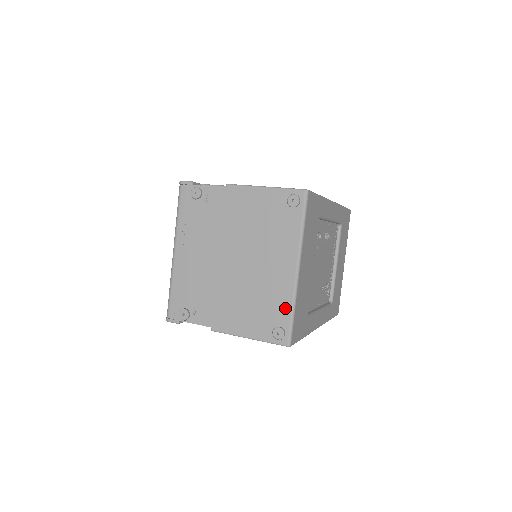
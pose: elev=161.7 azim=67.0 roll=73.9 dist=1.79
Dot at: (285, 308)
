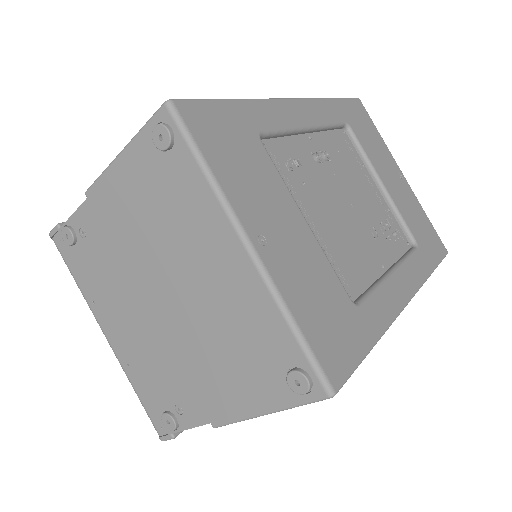
Dot at: (277, 330)
